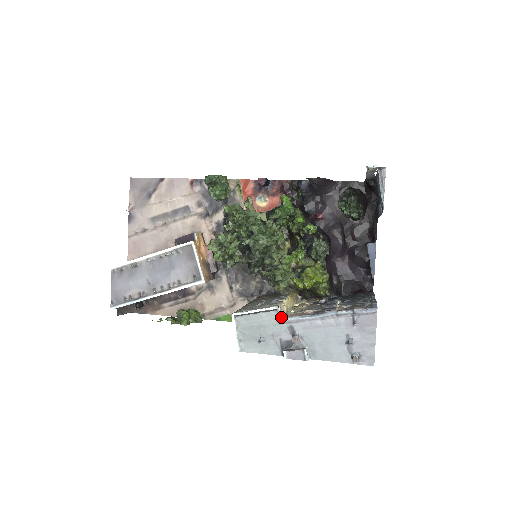
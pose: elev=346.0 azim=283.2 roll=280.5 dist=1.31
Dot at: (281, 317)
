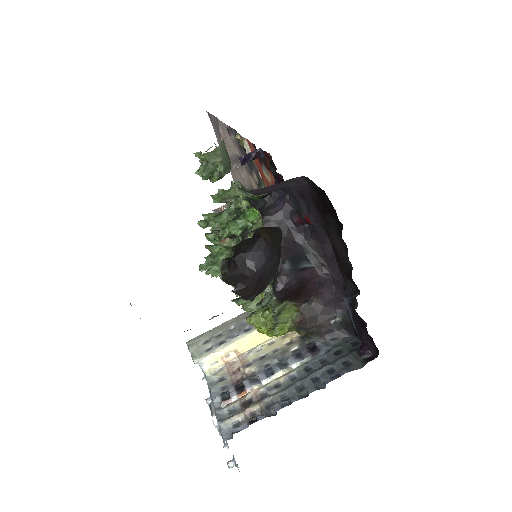
Dot at: (204, 371)
